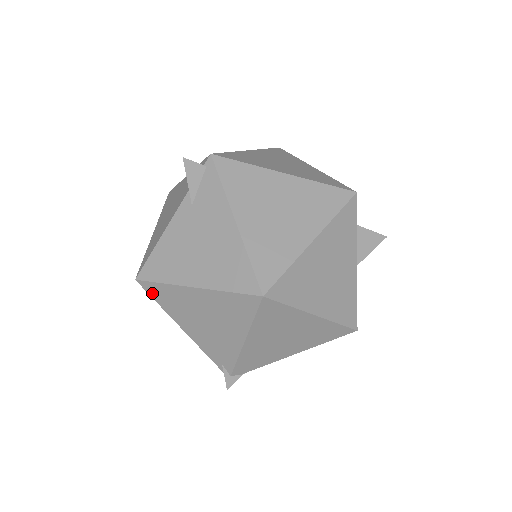
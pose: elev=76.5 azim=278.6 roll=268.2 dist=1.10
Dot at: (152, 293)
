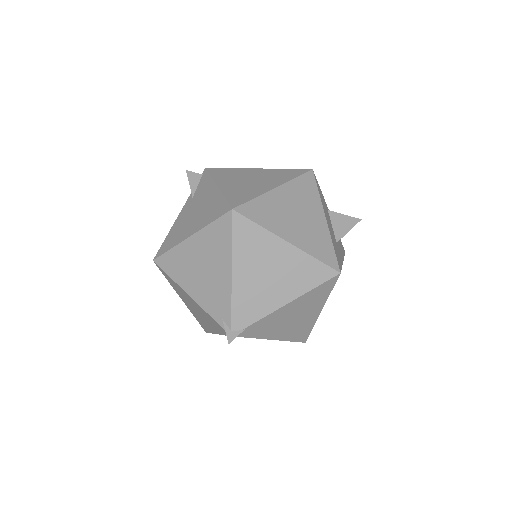
Dot at: (165, 267)
